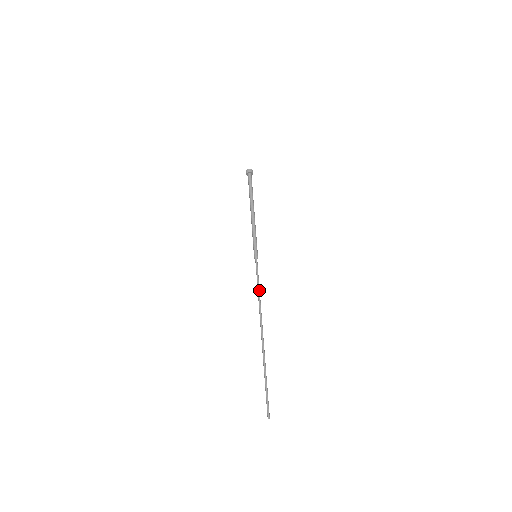
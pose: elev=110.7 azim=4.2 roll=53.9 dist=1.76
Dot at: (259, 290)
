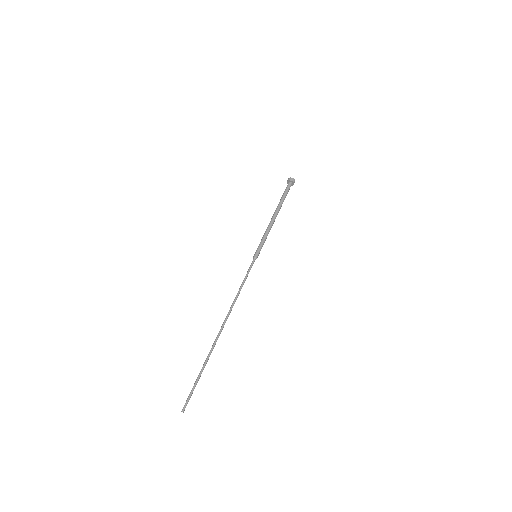
Dot at: (241, 287)
